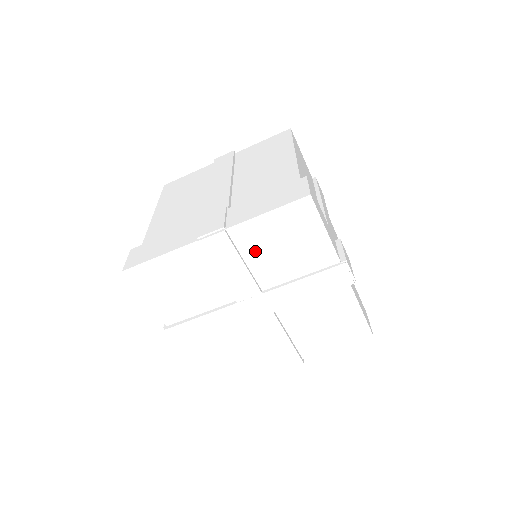
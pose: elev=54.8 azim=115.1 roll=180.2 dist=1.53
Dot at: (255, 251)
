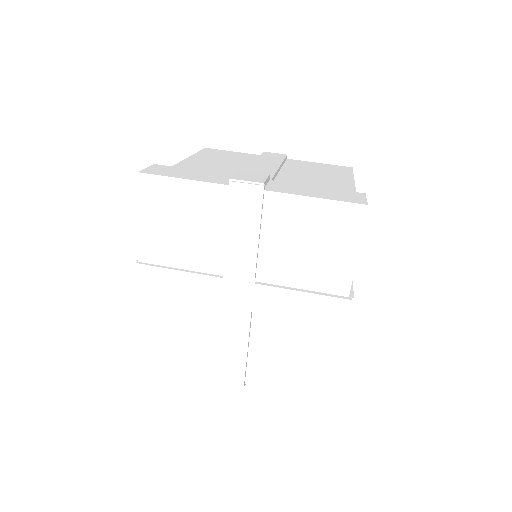
Dot at: (174, 253)
